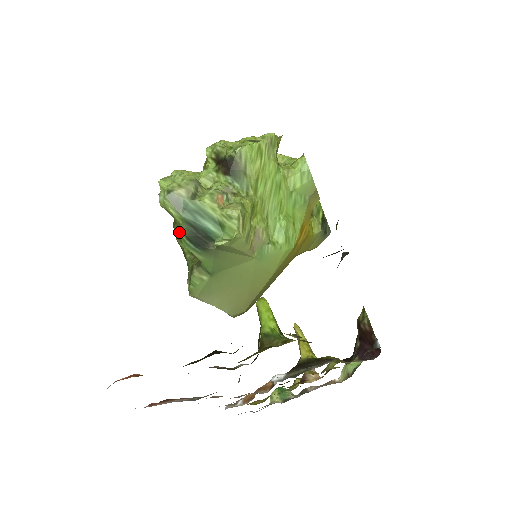
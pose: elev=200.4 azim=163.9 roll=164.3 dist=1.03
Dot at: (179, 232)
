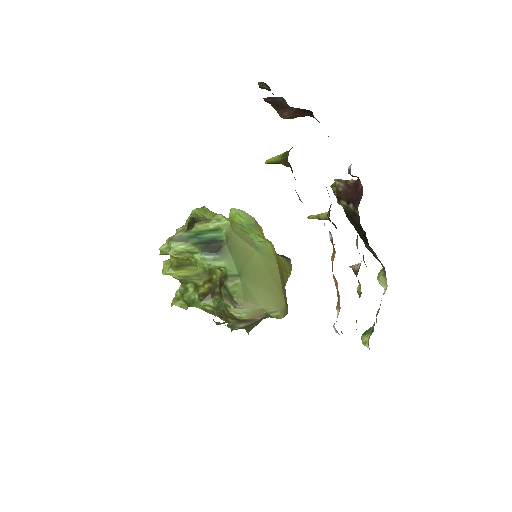
Dot at: (196, 258)
